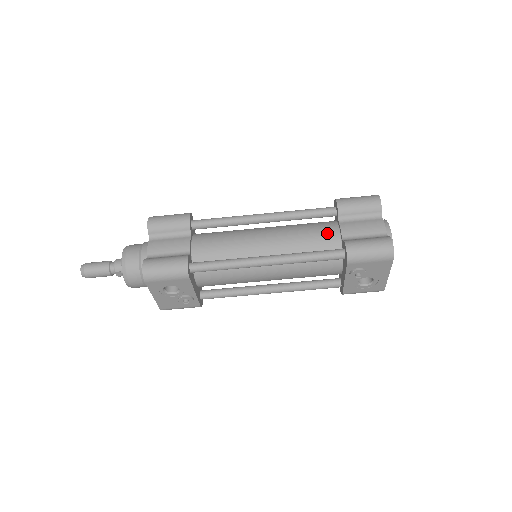
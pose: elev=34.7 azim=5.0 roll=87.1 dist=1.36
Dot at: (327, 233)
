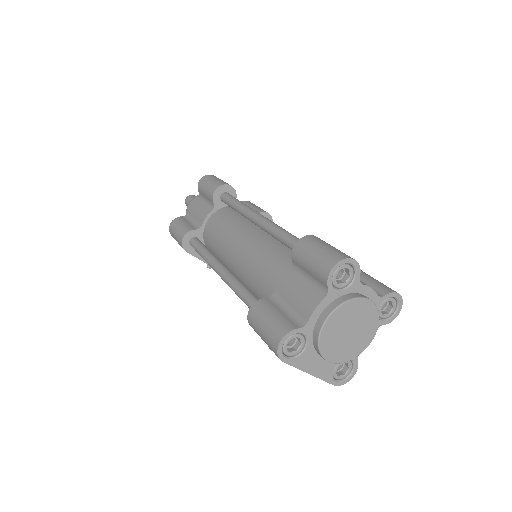
Dot at: (274, 276)
